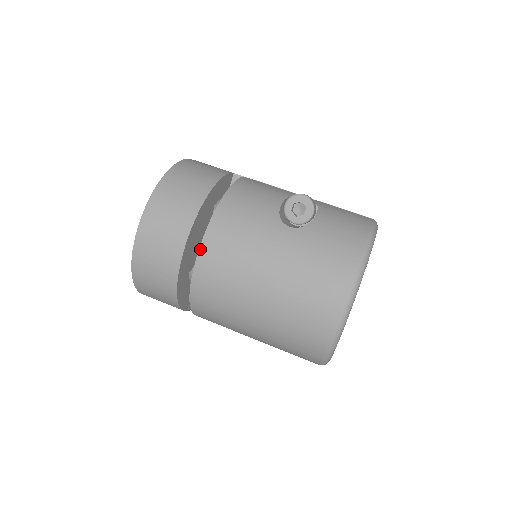
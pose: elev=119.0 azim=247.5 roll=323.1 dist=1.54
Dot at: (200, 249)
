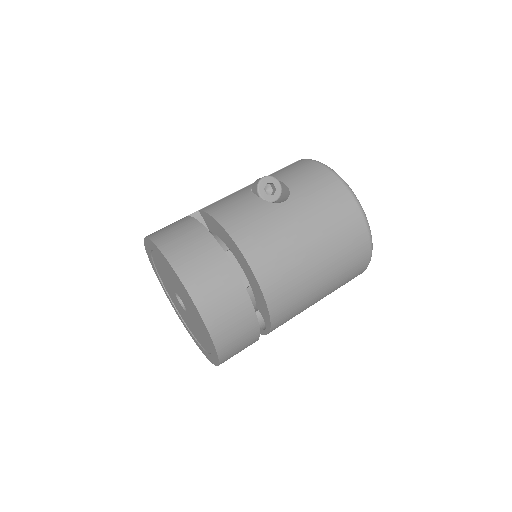
Dot at: (254, 272)
